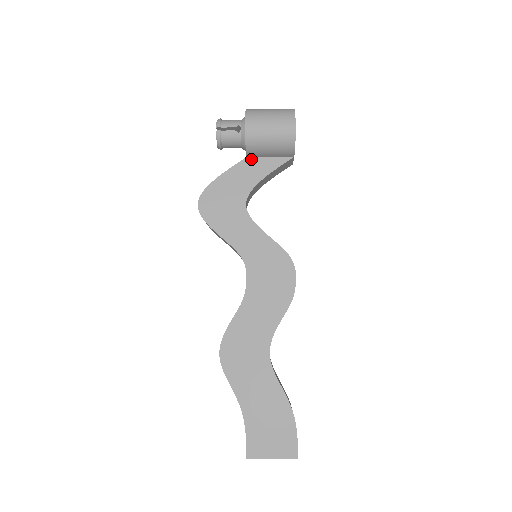
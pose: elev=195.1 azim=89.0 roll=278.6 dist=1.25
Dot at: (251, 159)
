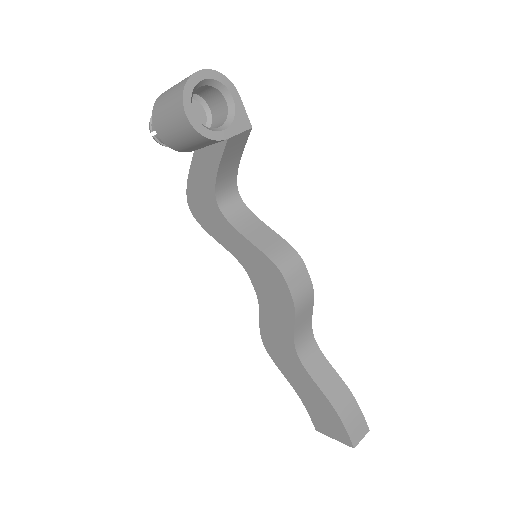
Dot at: (198, 152)
